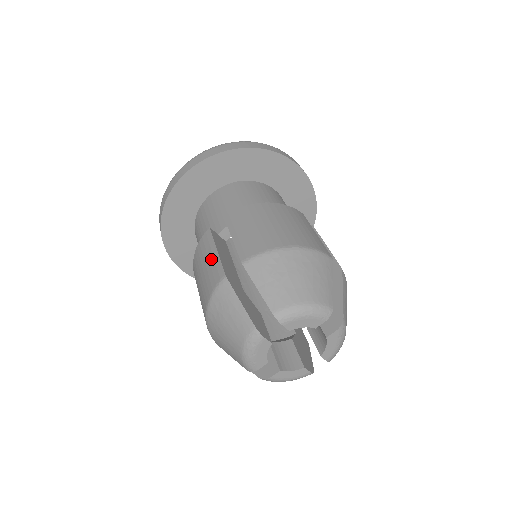
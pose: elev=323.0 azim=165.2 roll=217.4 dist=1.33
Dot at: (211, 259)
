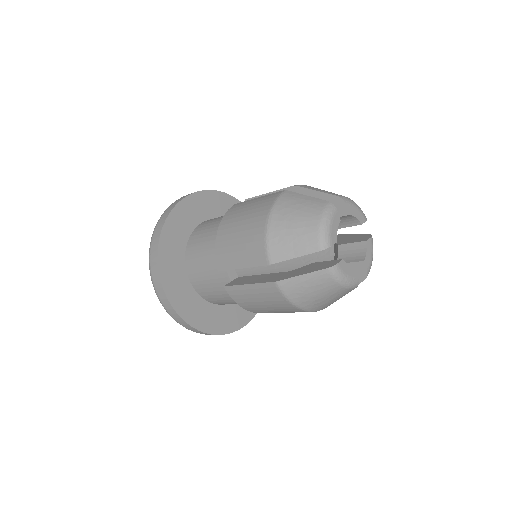
Dot at: (256, 201)
